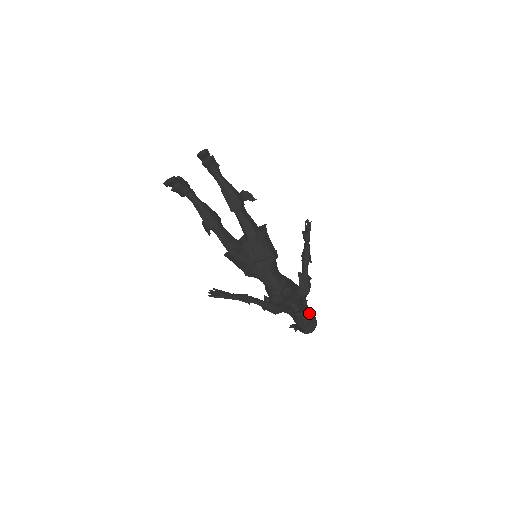
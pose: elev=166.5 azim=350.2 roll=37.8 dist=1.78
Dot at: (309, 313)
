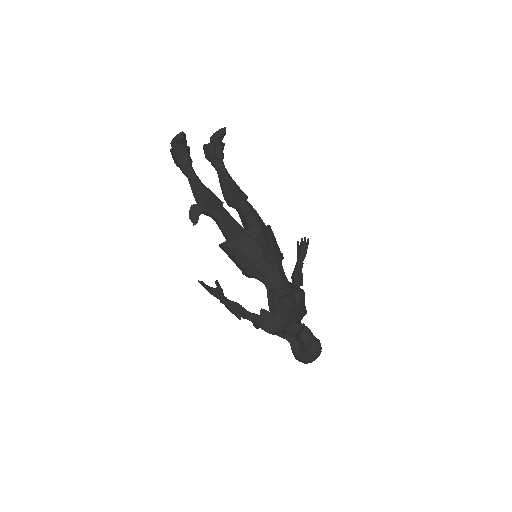
Dot at: occluded
